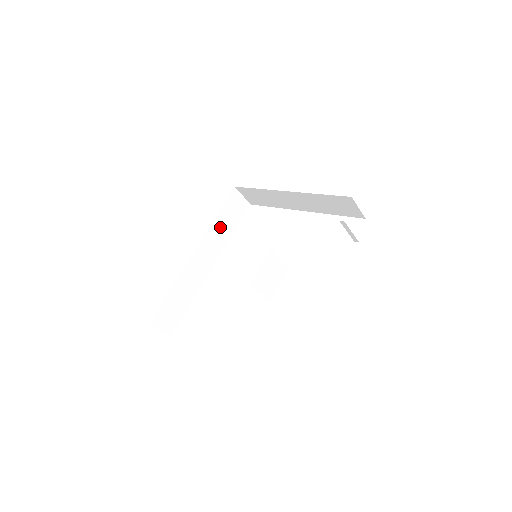
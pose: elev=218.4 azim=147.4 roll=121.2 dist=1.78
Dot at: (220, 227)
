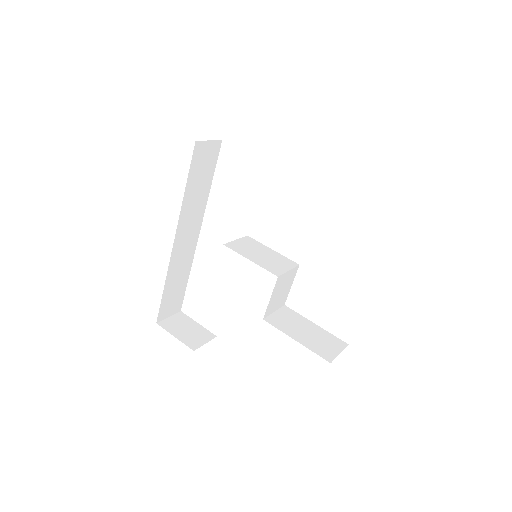
Dot at: (193, 195)
